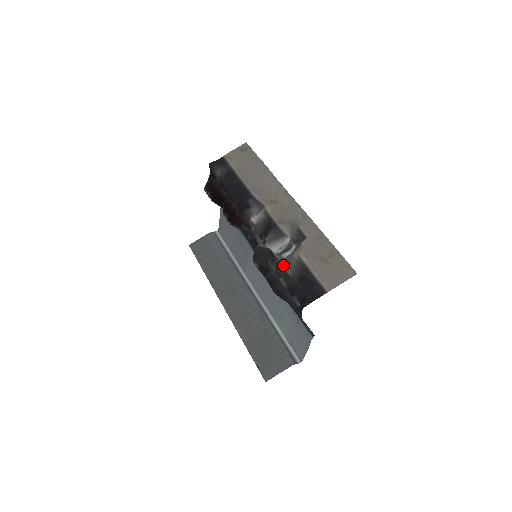
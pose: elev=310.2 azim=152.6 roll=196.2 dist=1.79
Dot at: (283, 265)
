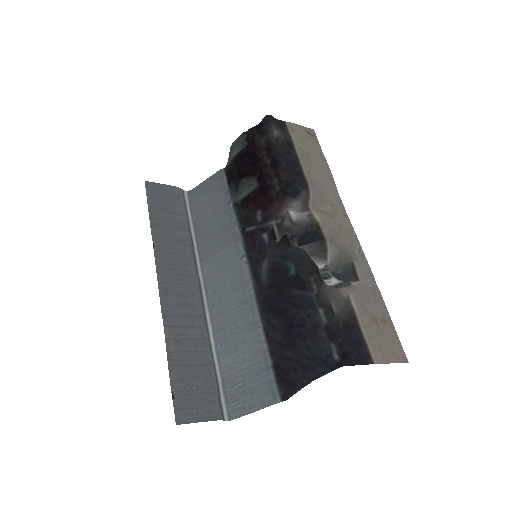
Dot at: (329, 294)
